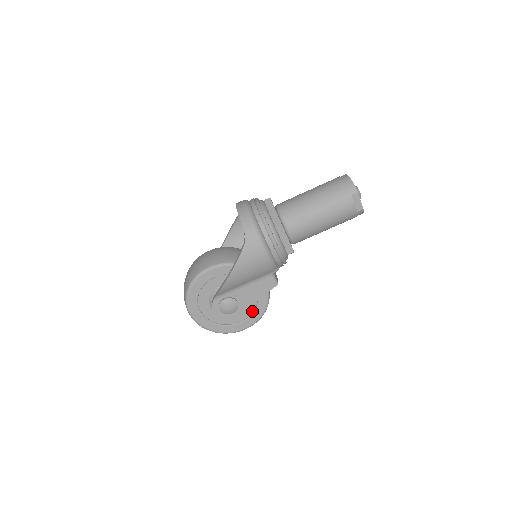
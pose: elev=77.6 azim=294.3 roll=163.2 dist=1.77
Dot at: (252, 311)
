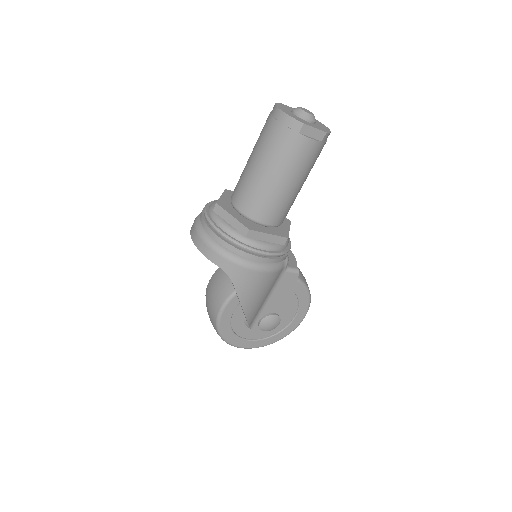
Dot at: (296, 302)
